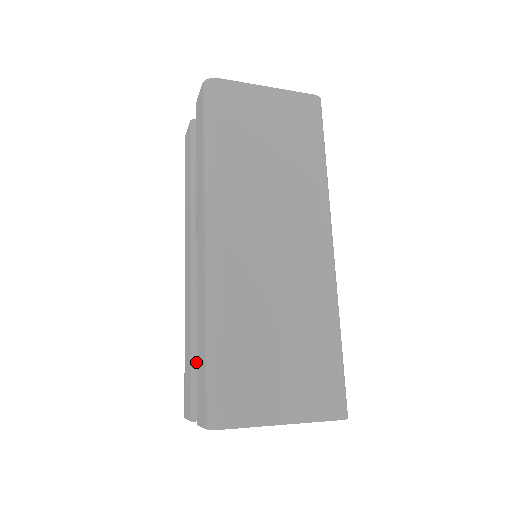
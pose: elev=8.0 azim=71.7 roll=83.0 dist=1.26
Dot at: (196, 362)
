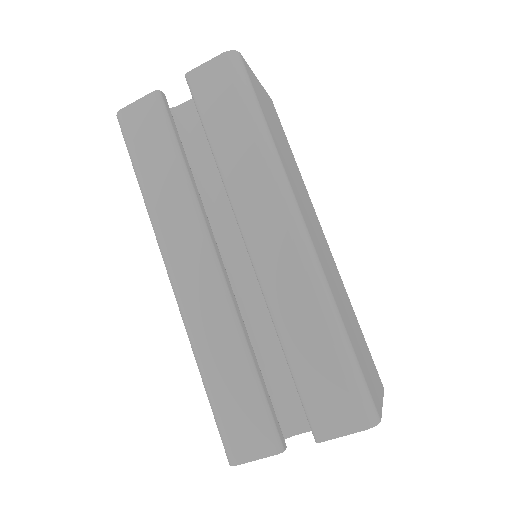
Dot at: (261, 382)
